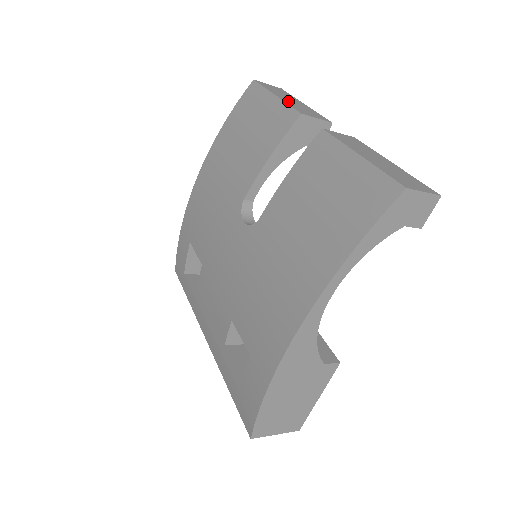
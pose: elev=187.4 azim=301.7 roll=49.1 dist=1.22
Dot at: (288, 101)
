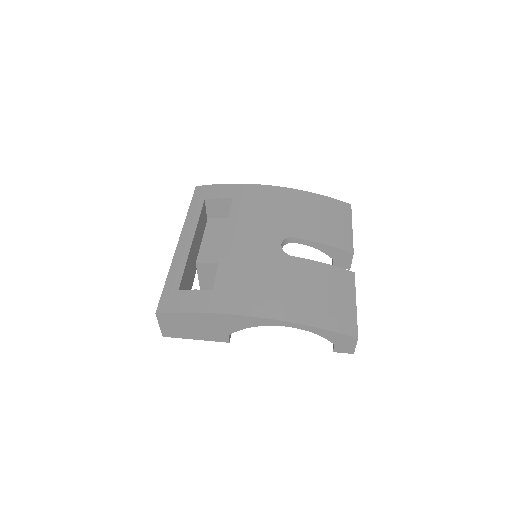
Dot at: occluded
